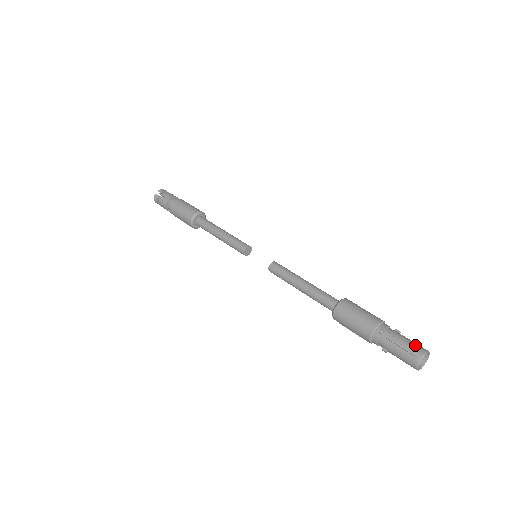
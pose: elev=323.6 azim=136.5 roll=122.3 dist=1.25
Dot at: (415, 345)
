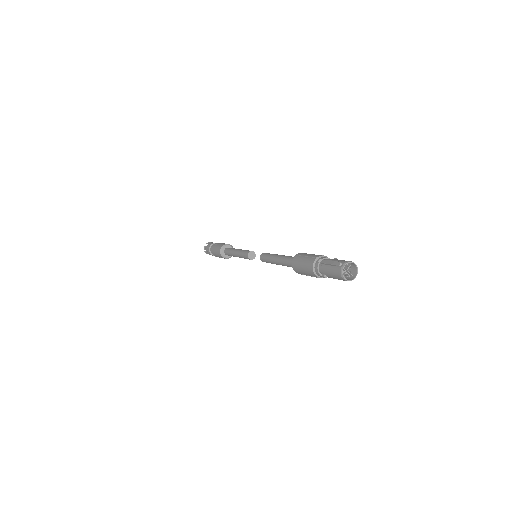
Dot at: (342, 260)
